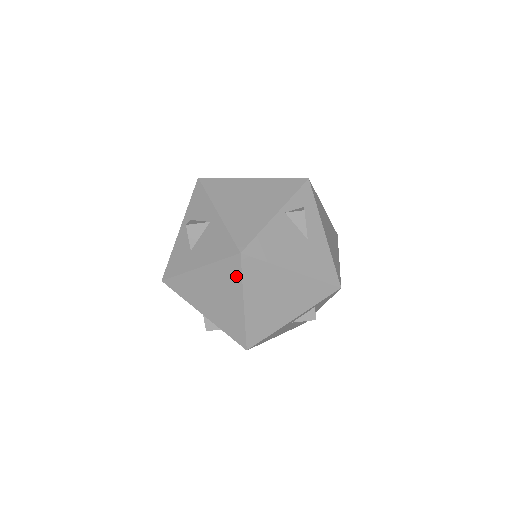
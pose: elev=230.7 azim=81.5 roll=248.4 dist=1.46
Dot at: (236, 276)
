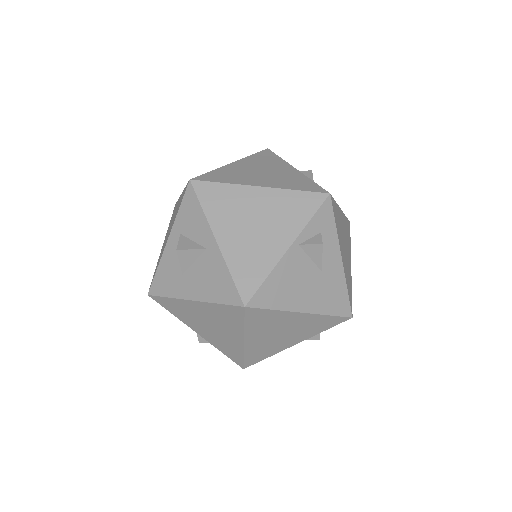
Dot at: (237, 321)
